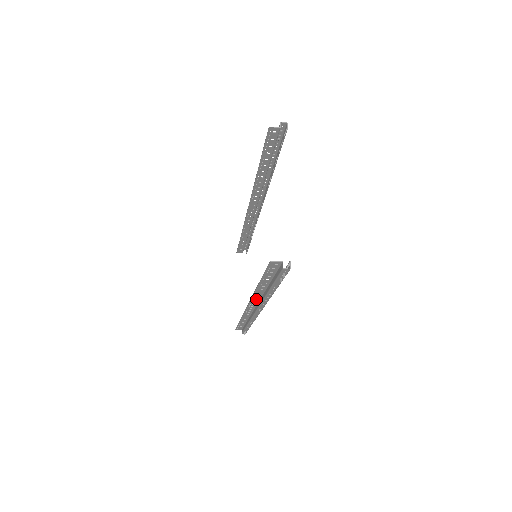
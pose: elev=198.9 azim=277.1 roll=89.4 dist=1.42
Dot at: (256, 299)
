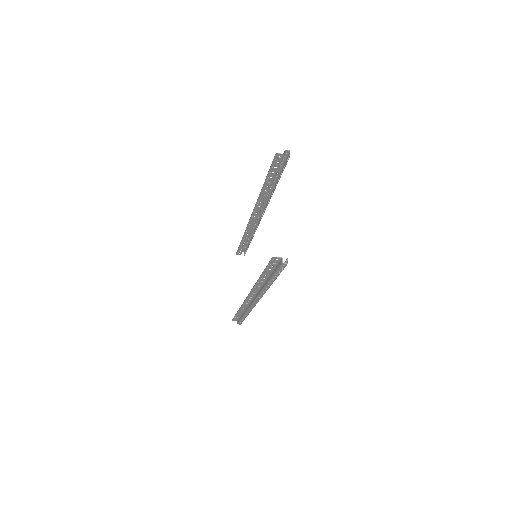
Dot at: (256, 290)
